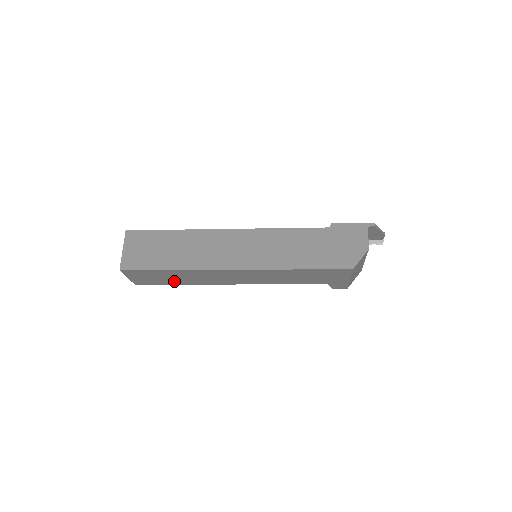
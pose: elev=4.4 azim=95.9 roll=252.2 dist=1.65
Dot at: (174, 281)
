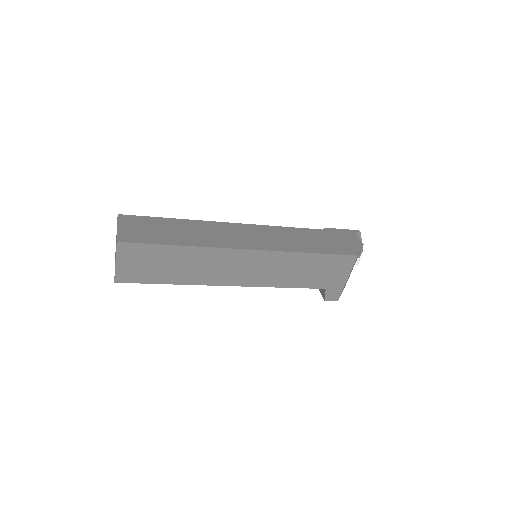
Dot at: (168, 275)
